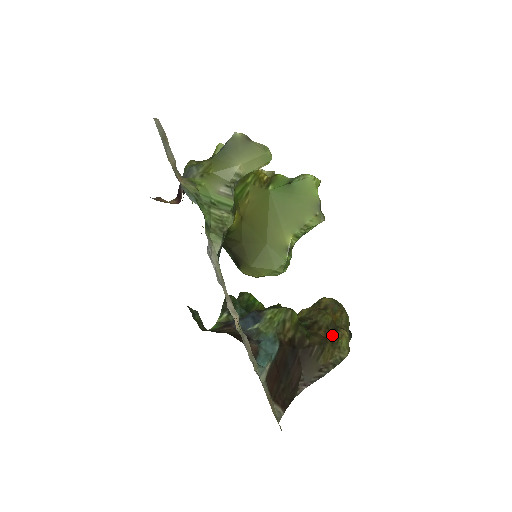
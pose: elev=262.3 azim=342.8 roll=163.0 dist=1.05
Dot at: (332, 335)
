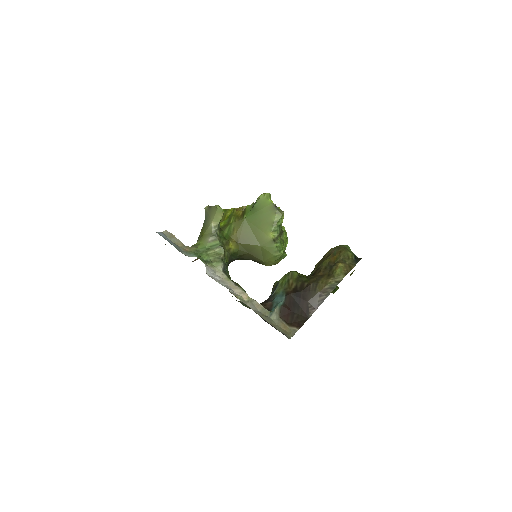
Dot at: (329, 271)
